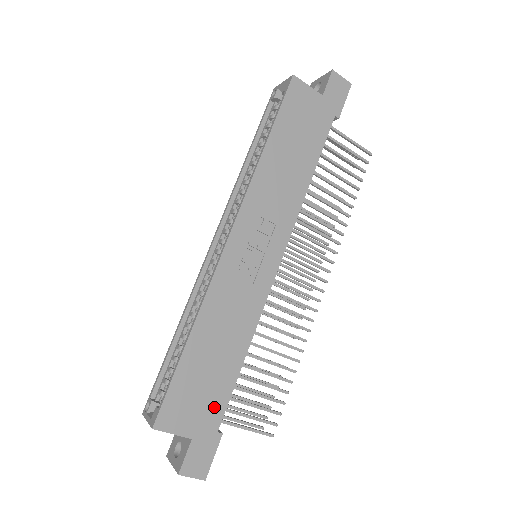
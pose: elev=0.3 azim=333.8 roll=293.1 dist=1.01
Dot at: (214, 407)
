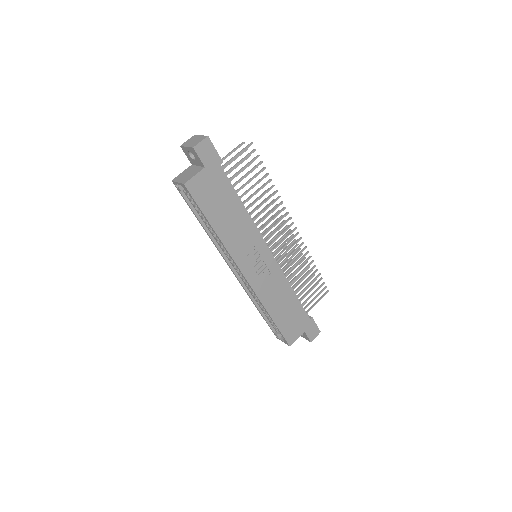
Dot at: (301, 317)
